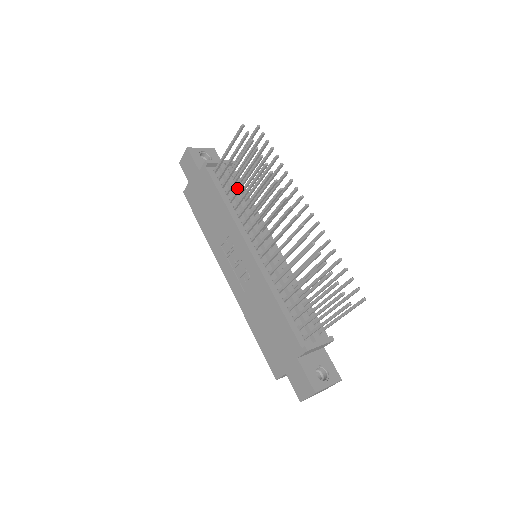
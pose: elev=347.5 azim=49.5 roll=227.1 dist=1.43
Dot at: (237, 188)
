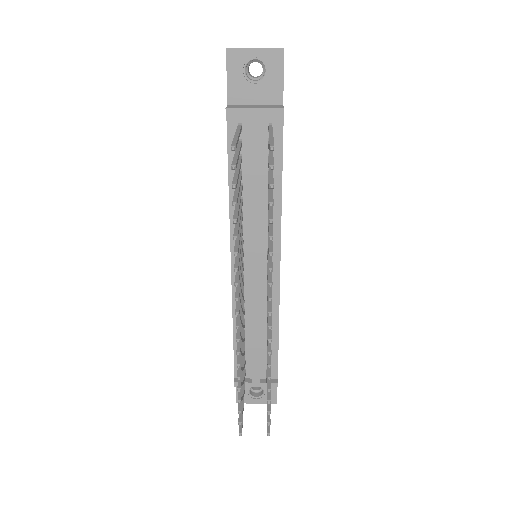
Dot at: occluded
